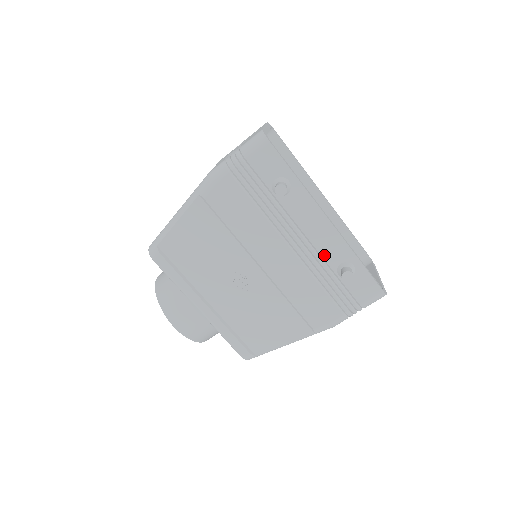
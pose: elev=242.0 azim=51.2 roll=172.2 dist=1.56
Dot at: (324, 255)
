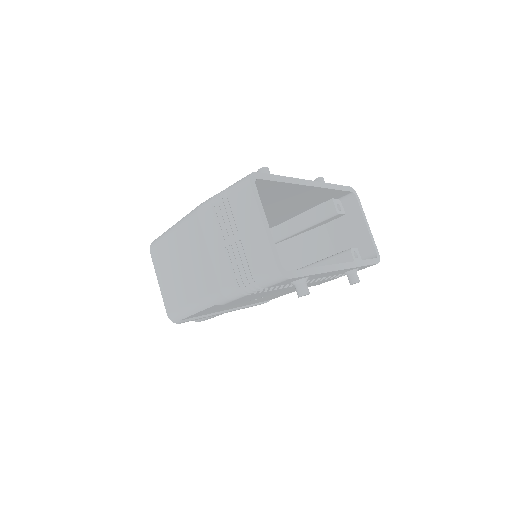
Dot at: (333, 275)
